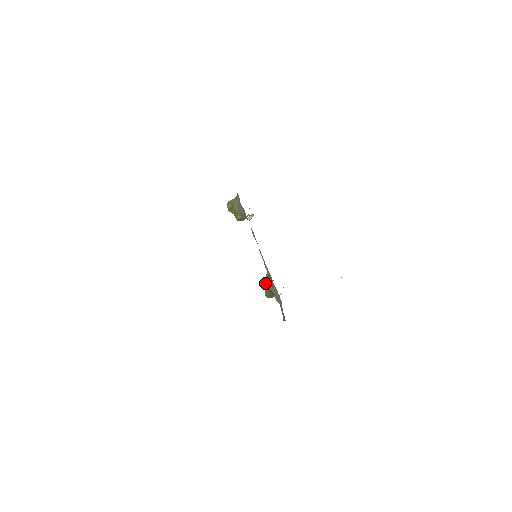
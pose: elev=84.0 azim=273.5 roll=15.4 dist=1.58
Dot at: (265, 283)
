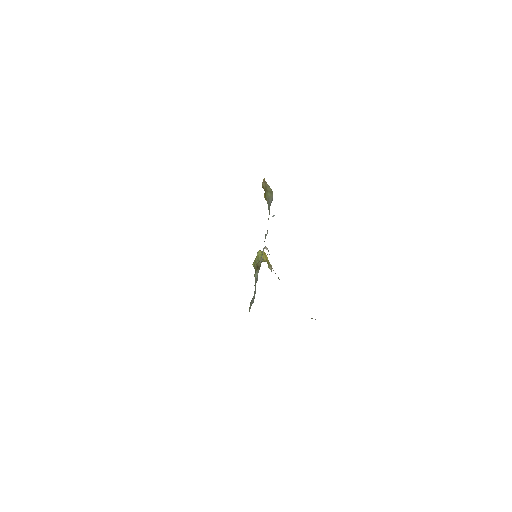
Dot at: (258, 256)
